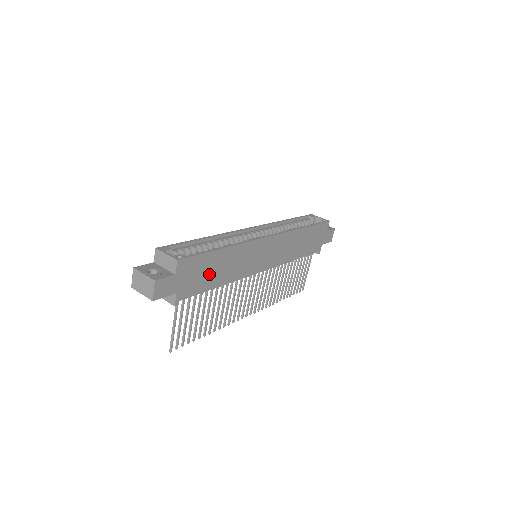
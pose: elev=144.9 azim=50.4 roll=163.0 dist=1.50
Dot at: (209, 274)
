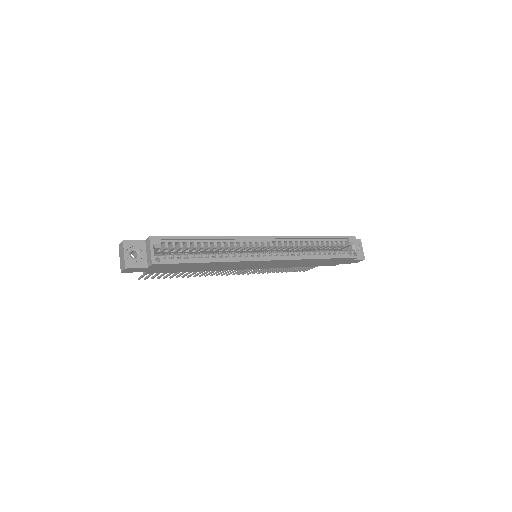
Dot at: (187, 268)
